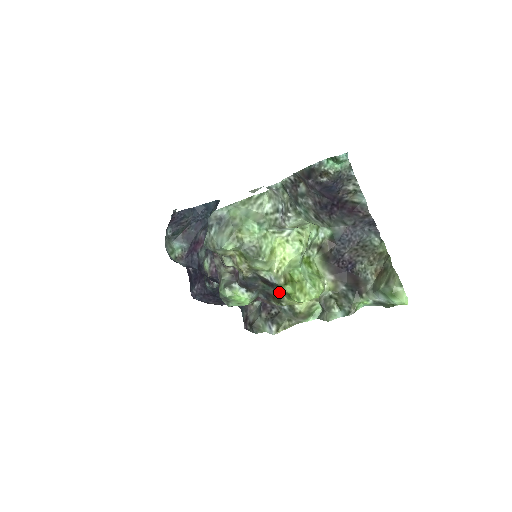
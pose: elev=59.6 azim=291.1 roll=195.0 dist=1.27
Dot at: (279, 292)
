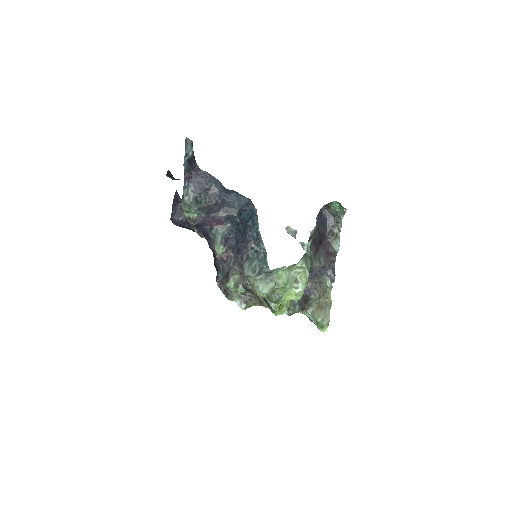
Dot at: (267, 304)
